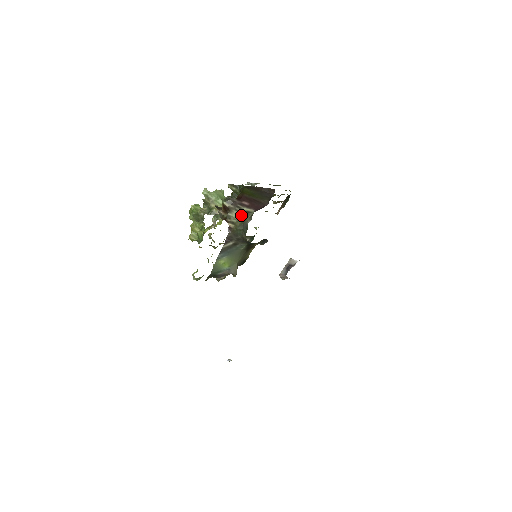
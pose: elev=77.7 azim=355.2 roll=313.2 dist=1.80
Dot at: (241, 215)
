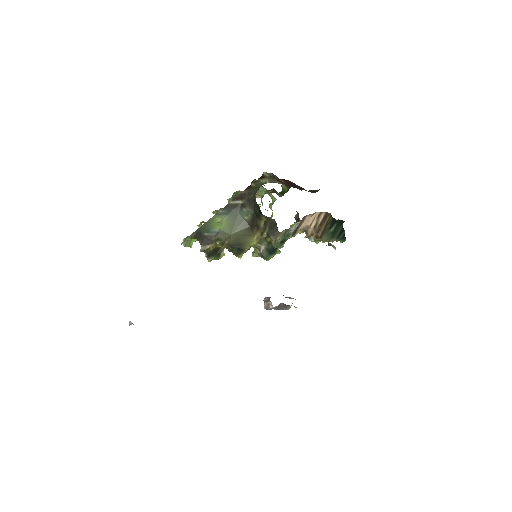
Dot at: (270, 182)
